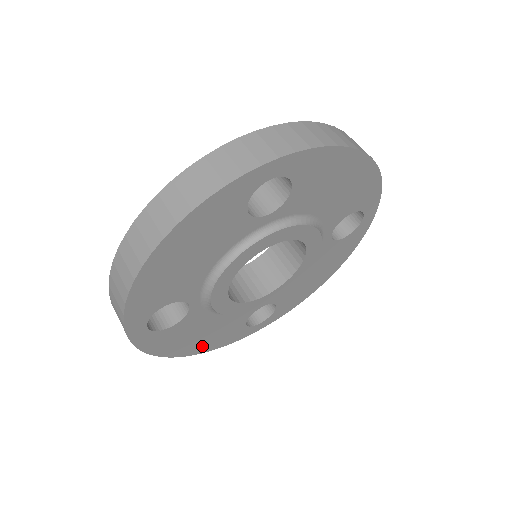
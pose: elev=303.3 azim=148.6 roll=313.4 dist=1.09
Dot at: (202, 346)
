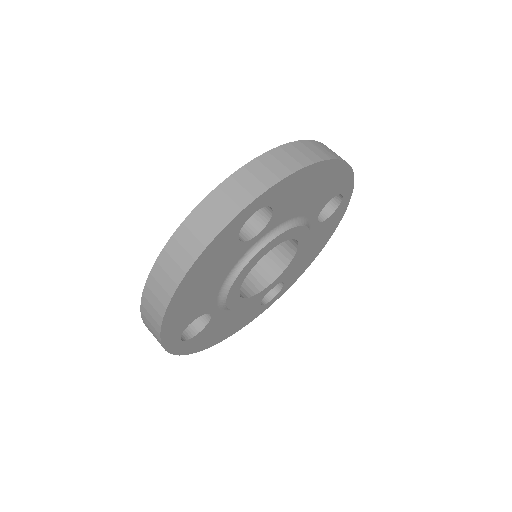
Dot at: (228, 332)
